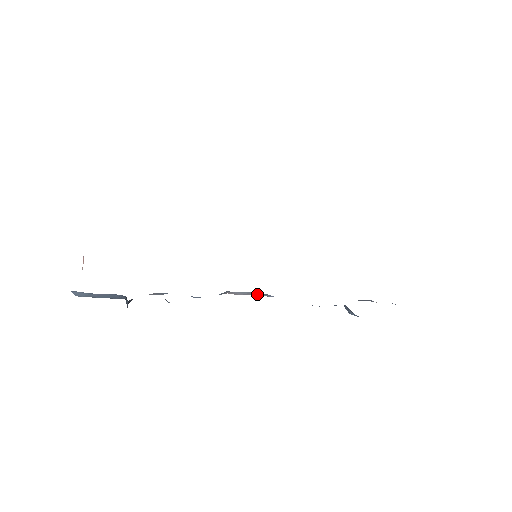
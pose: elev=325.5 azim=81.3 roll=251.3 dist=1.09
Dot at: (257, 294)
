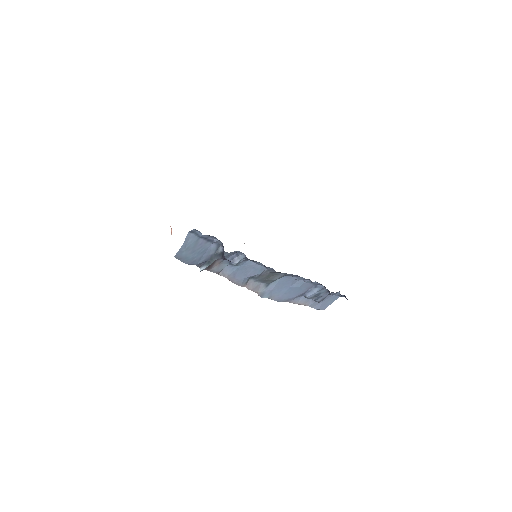
Dot at: (261, 288)
